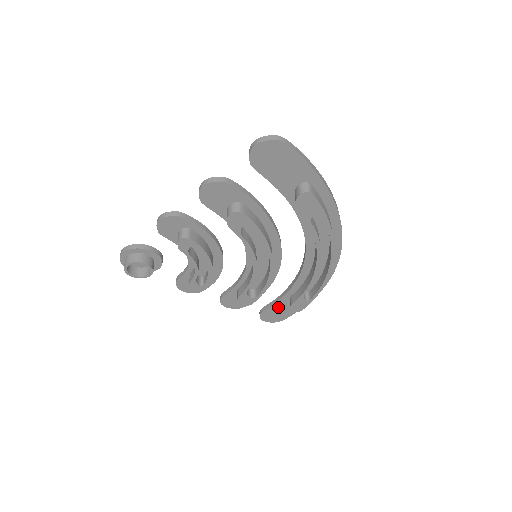
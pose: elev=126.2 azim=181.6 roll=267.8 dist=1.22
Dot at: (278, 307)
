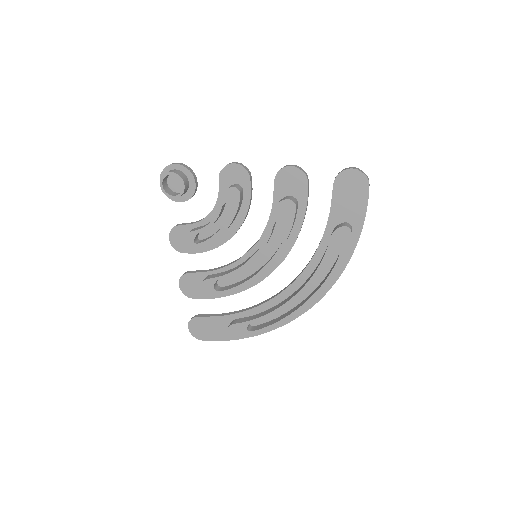
Dot at: (215, 322)
